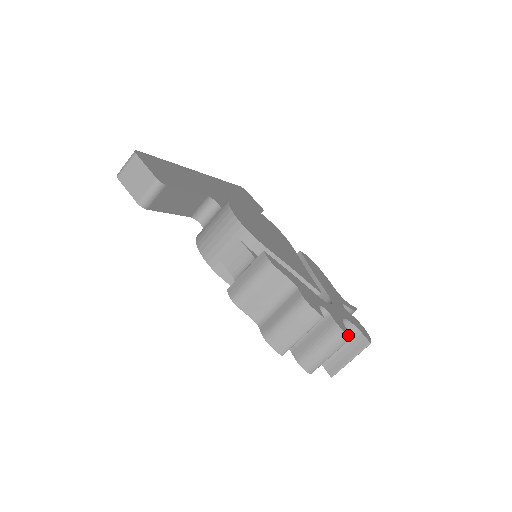
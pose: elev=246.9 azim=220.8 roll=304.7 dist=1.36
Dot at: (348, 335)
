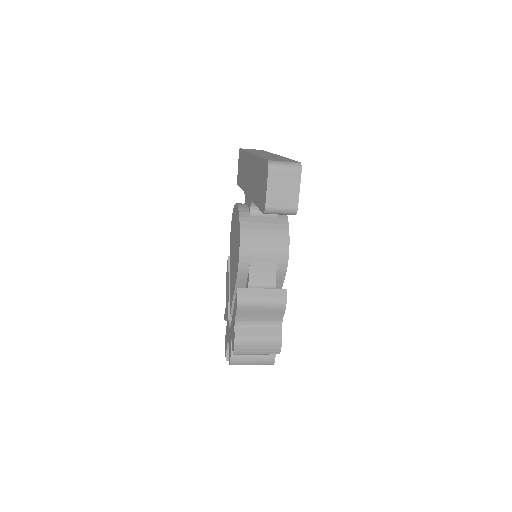
Dot at: occluded
